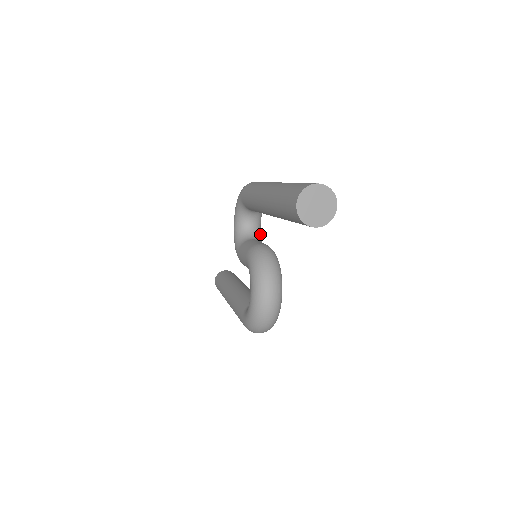
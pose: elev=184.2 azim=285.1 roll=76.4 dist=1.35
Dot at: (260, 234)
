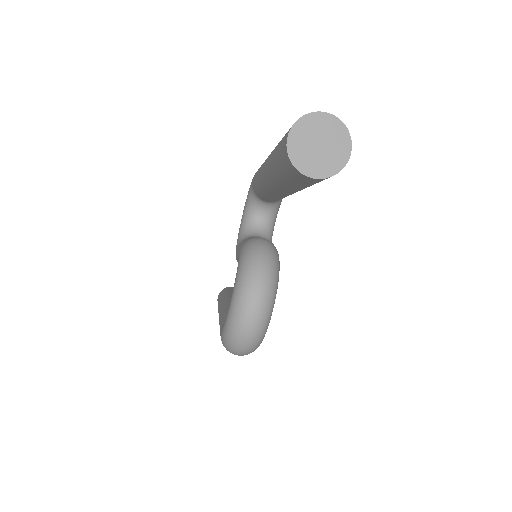
Dot at: (271, 236)
